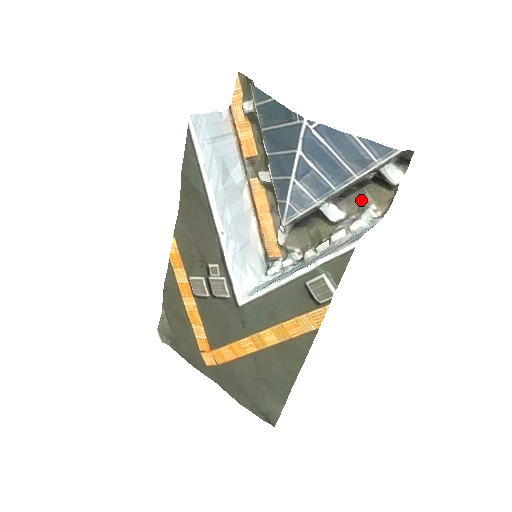
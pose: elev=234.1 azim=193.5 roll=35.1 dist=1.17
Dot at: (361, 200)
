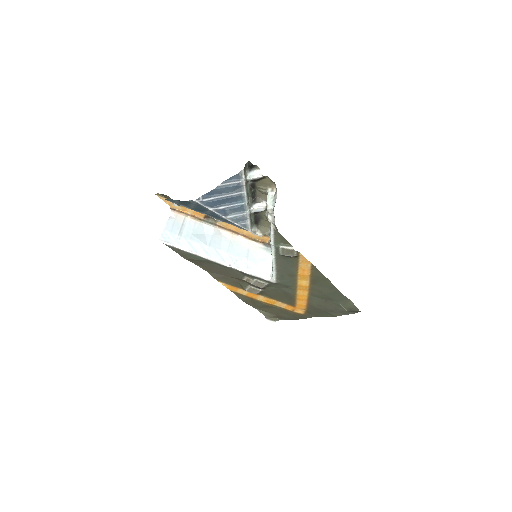
Dot at: (262, 192)
